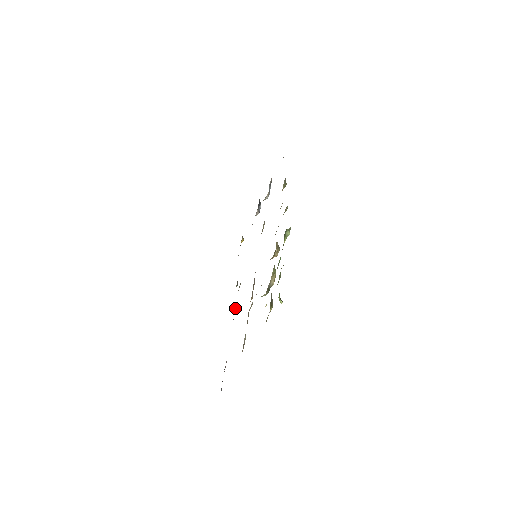
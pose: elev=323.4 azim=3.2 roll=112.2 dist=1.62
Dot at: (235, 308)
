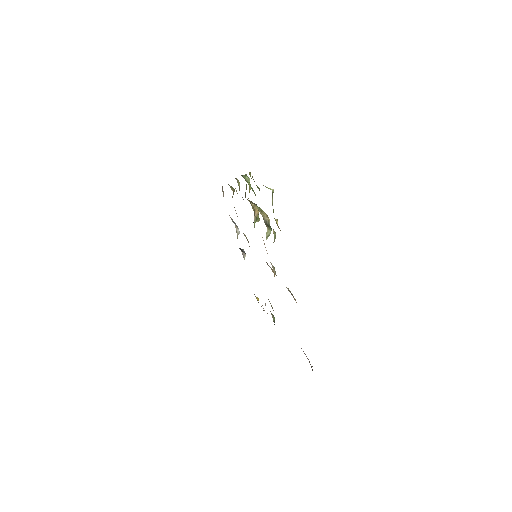
Dot at: occluded
